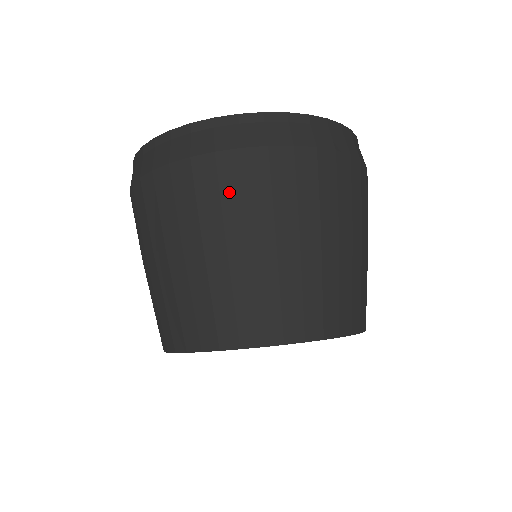
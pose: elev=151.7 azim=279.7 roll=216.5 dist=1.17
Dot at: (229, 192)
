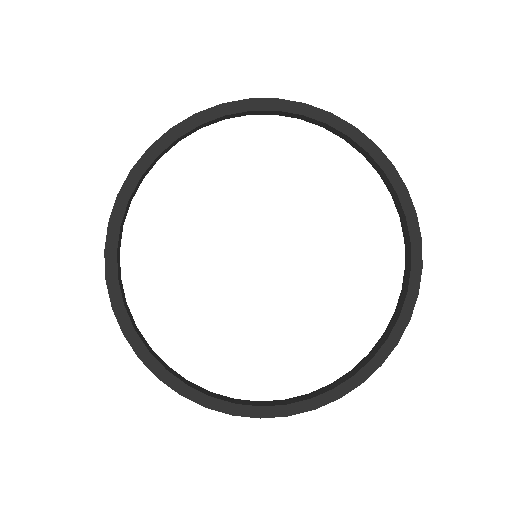
Dot at: occluded
